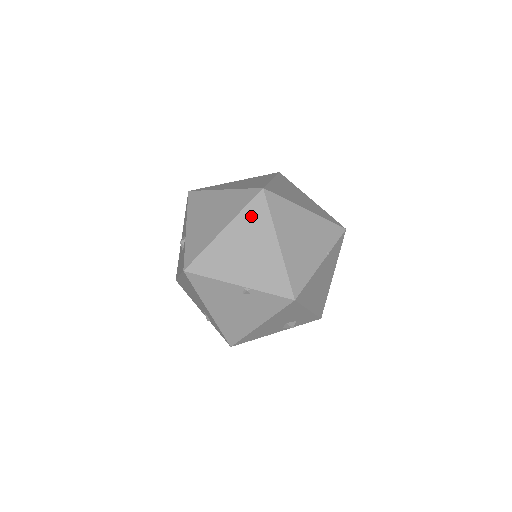
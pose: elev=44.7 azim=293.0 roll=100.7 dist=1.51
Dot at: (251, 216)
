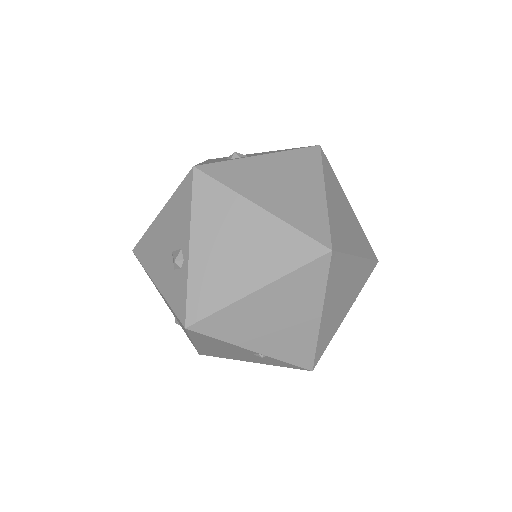
Dot at: (301, 281)
